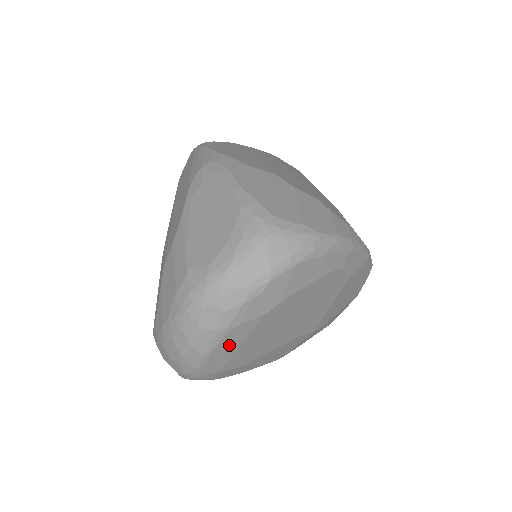
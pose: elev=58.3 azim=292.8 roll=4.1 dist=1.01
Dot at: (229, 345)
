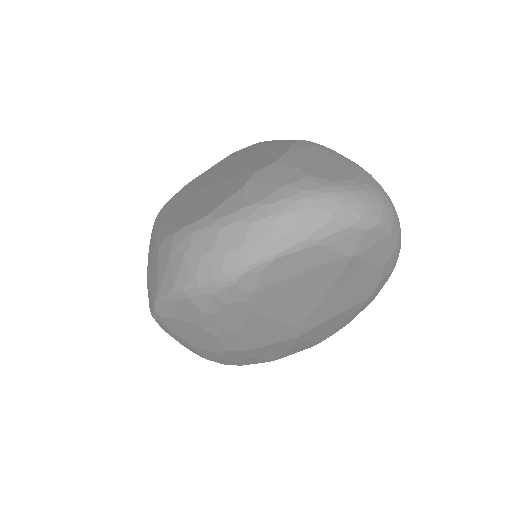
Dot at: (294, 264)
